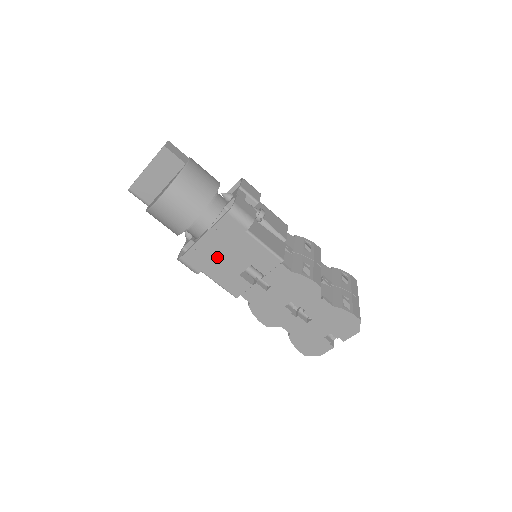
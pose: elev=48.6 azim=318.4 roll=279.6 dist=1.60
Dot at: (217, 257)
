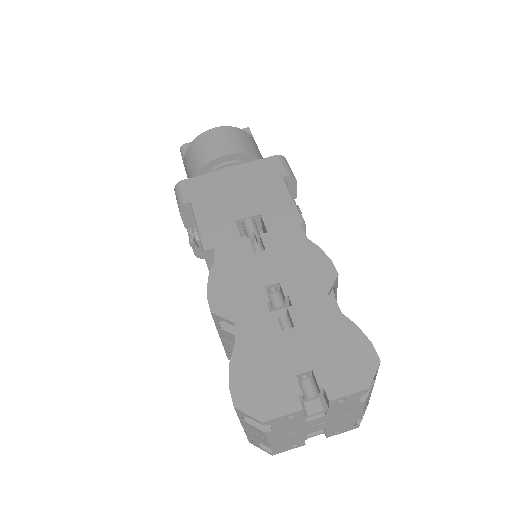
Dot at: (226, 193)
